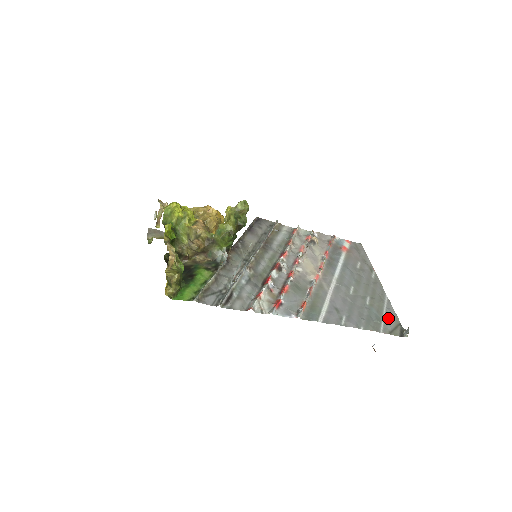
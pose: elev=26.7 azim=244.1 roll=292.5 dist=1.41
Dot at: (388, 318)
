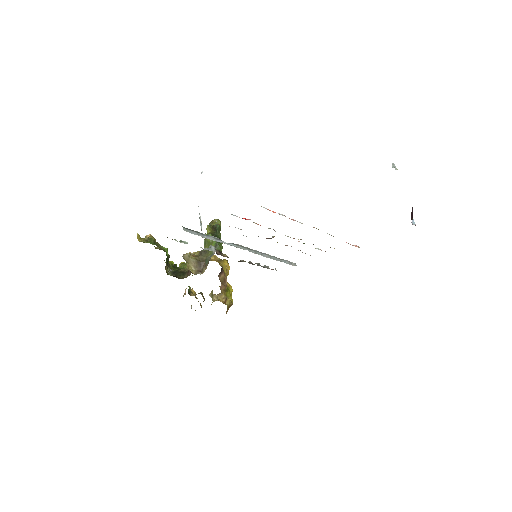
Dot at: occluded
